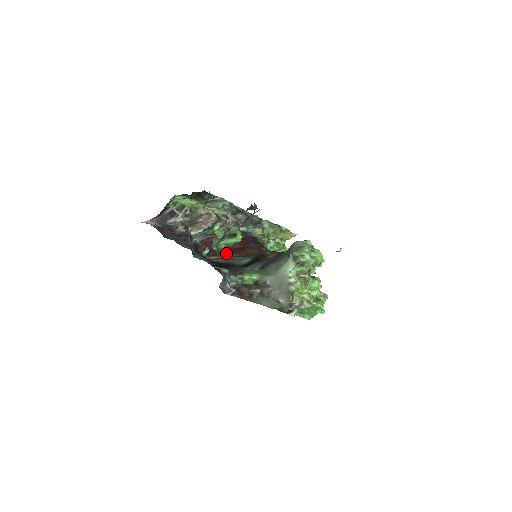
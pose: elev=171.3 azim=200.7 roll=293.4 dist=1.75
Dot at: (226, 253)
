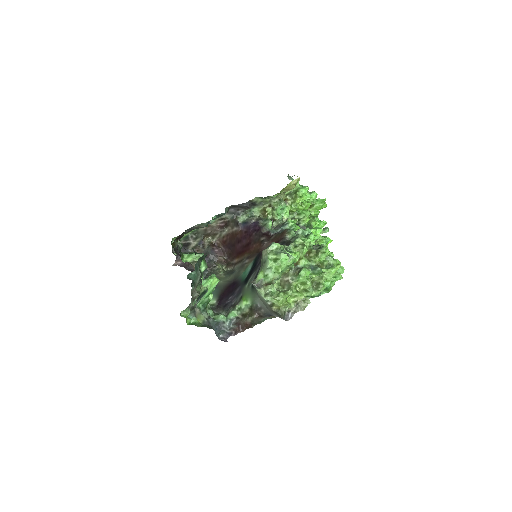
Dot at: (241, 253)
